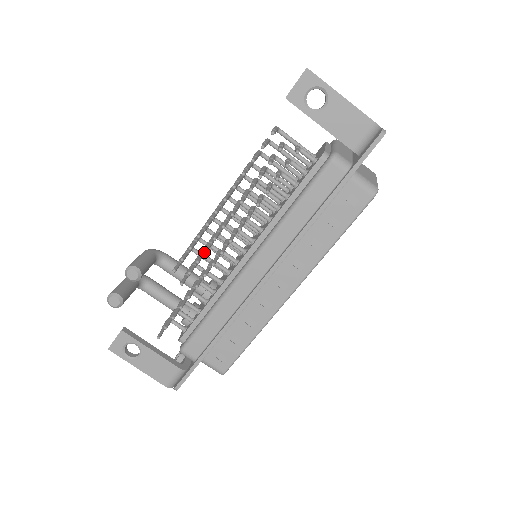
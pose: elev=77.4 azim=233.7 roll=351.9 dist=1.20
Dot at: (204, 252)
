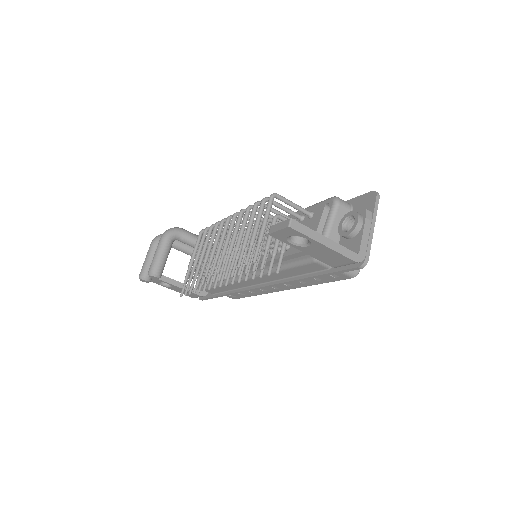
Dot at: occluded
